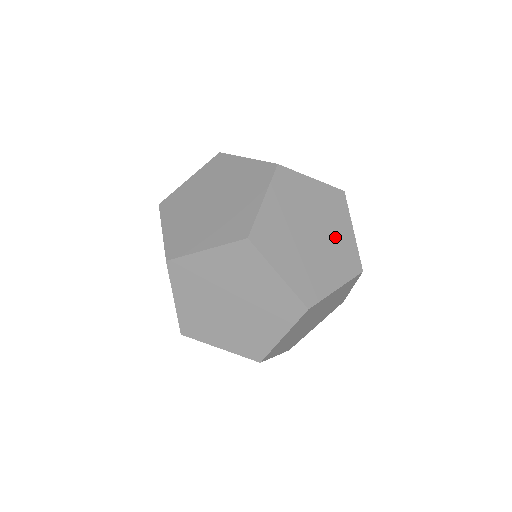
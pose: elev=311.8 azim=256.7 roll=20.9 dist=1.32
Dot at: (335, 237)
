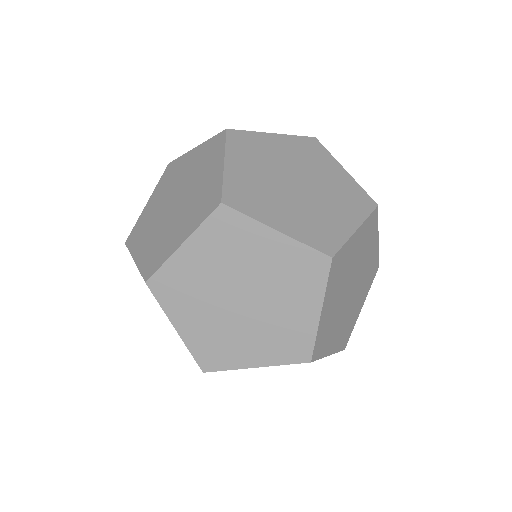
Dot at: (325, 210)
